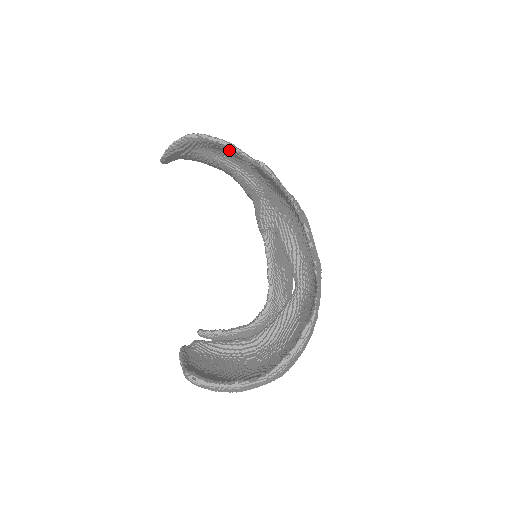
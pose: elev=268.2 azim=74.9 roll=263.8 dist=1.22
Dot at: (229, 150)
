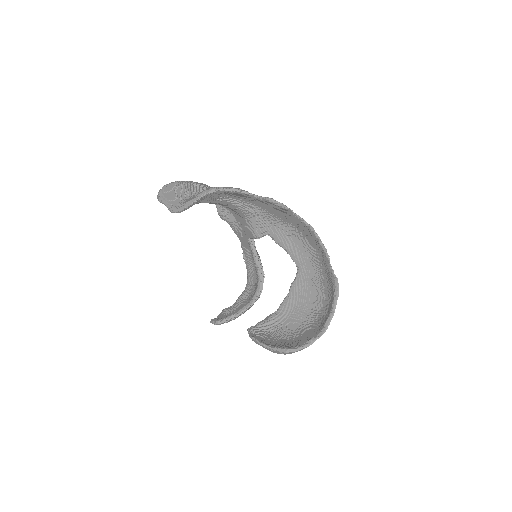
Dot at: (239, 194)
